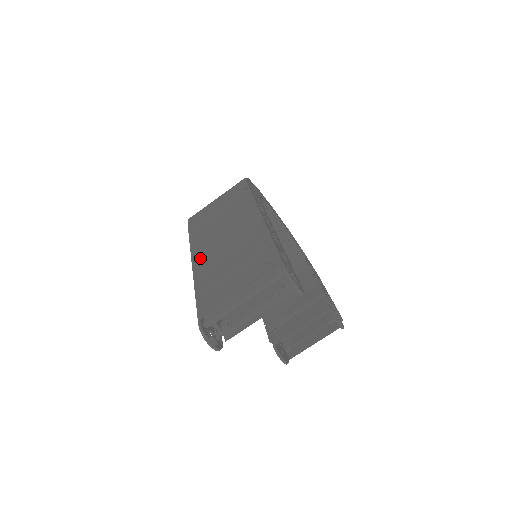
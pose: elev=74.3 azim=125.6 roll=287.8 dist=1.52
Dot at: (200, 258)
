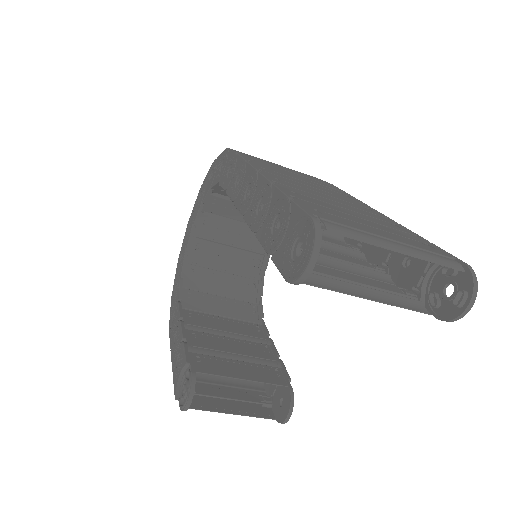
Dot at: (274, 175)
